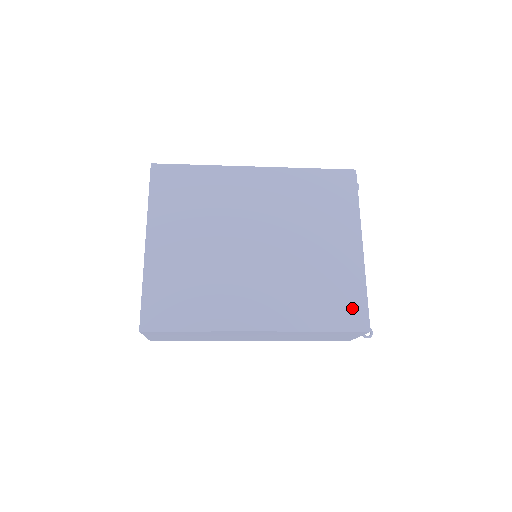
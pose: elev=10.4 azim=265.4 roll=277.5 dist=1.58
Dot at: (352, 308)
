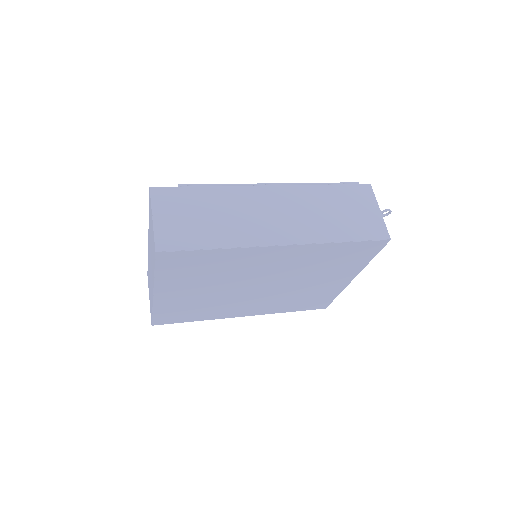
Dot at: (320, 303)
